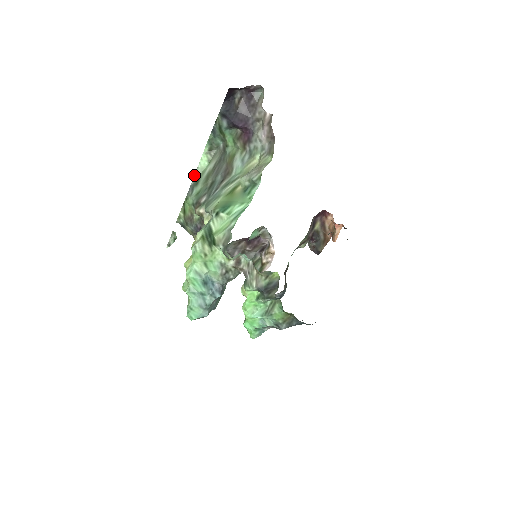
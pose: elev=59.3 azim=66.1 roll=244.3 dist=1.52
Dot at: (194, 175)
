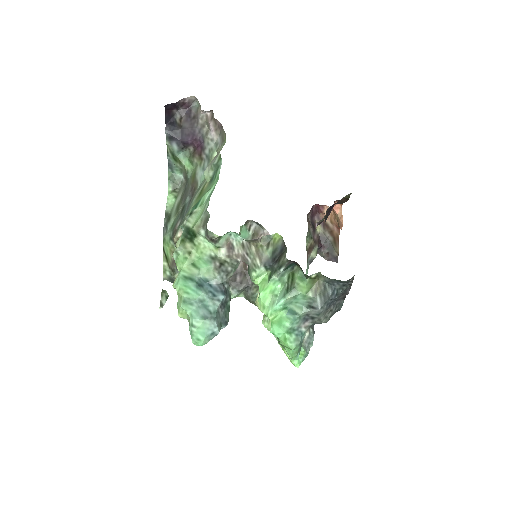
Dot at: occluded
